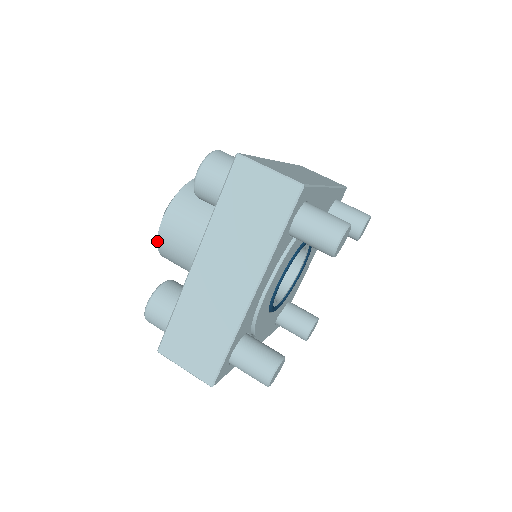
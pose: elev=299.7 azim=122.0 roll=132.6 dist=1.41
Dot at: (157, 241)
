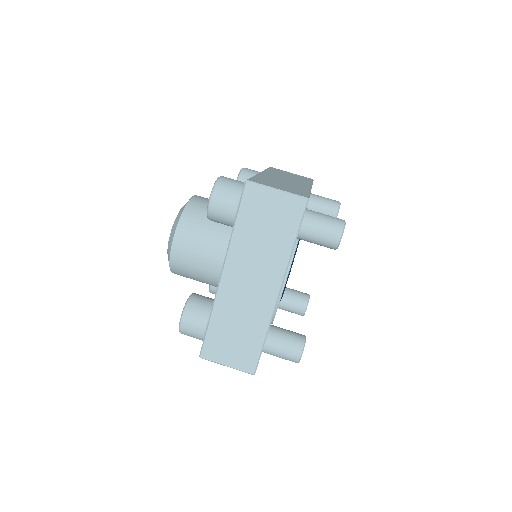
Dot at: (169, 261)
